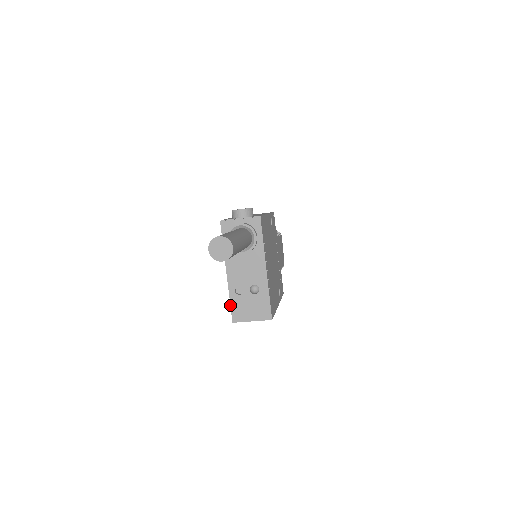
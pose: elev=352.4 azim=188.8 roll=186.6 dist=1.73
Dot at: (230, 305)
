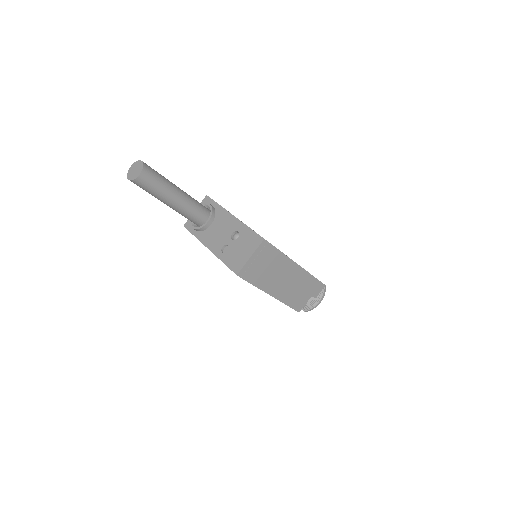
Dot at: occluded
